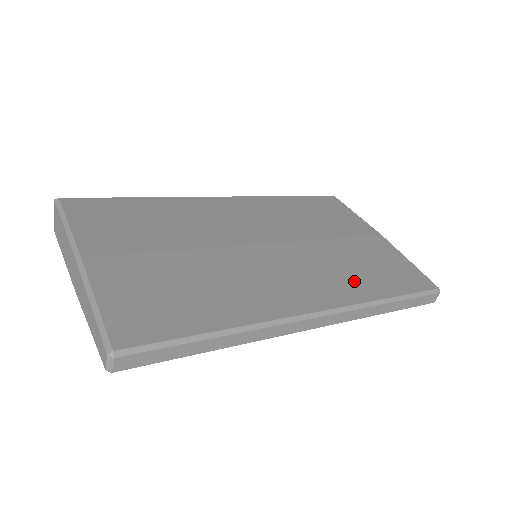
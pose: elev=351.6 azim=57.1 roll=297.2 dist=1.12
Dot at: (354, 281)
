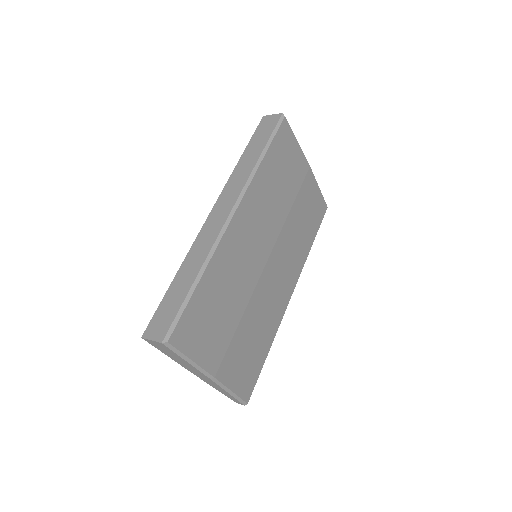
Dot at: (302, 247)
